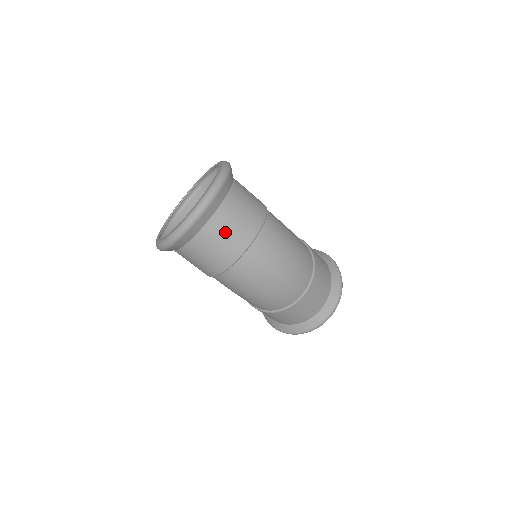
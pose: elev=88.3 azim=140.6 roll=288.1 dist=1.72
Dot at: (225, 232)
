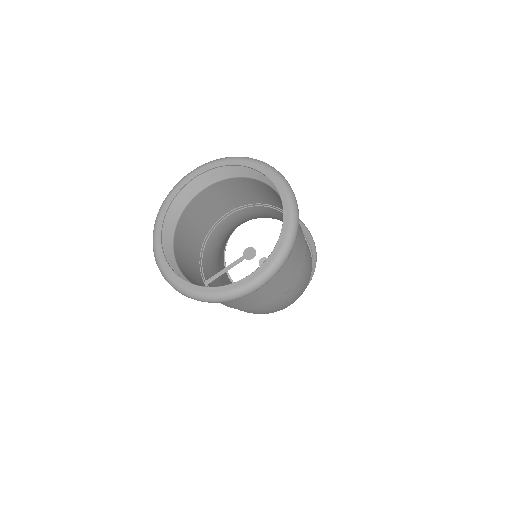
Dot at: (268, 290)
